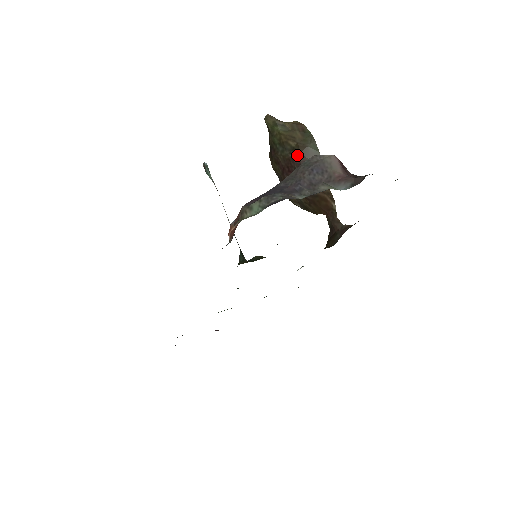
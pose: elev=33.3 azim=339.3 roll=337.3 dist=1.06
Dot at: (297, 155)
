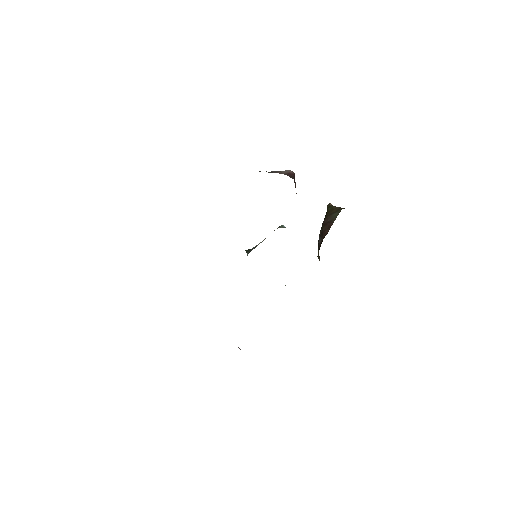
Dot at: (325, 219)
